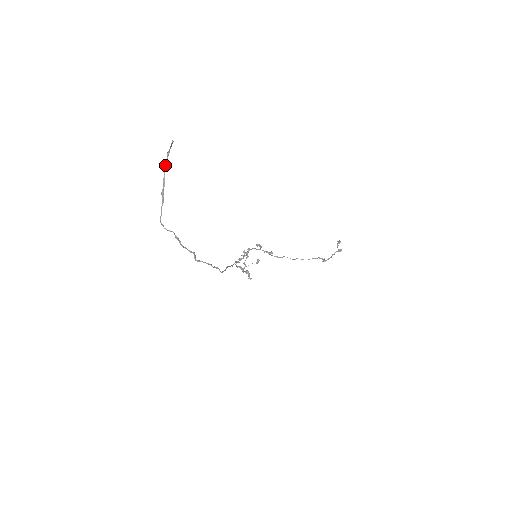
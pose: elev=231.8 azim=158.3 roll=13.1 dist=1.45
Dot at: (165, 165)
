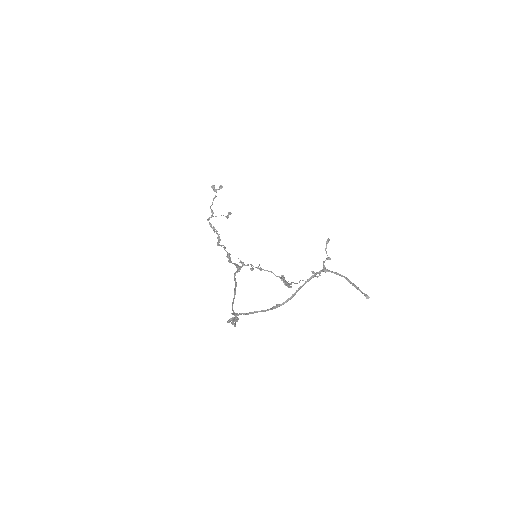
Dot at: (309, 279)
